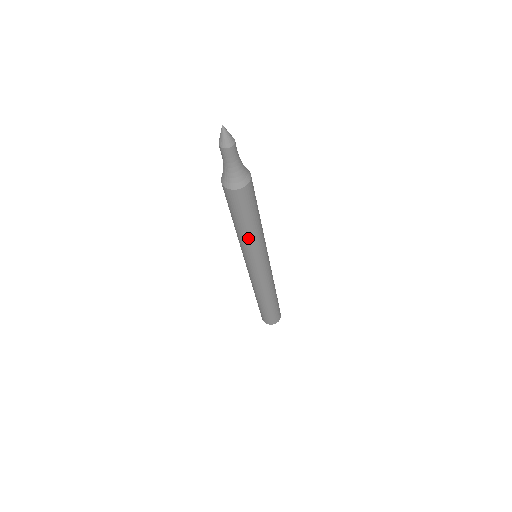
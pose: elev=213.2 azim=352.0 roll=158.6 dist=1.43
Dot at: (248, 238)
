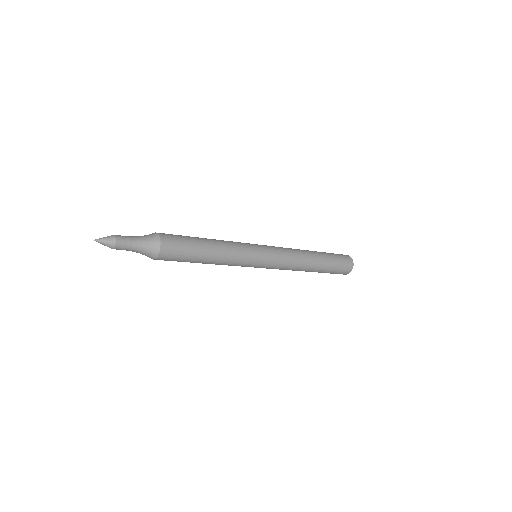
Dot at: (222, 258)
